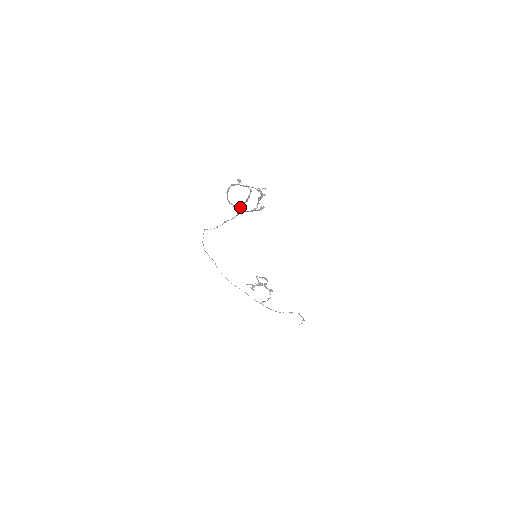
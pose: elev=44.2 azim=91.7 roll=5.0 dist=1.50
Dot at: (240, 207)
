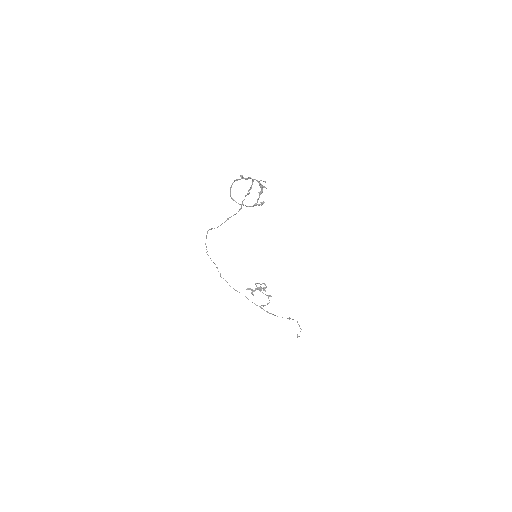
Dot at: (242, 201)
